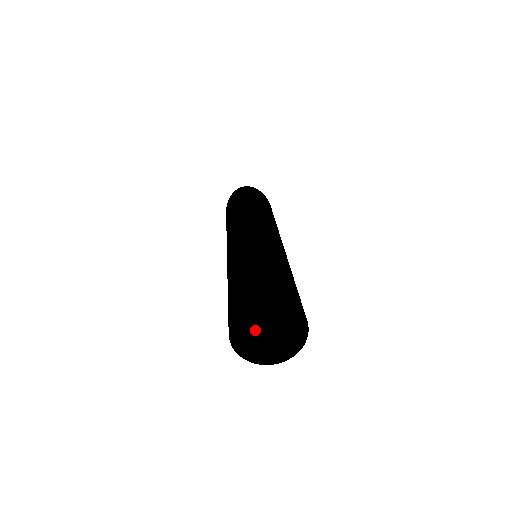
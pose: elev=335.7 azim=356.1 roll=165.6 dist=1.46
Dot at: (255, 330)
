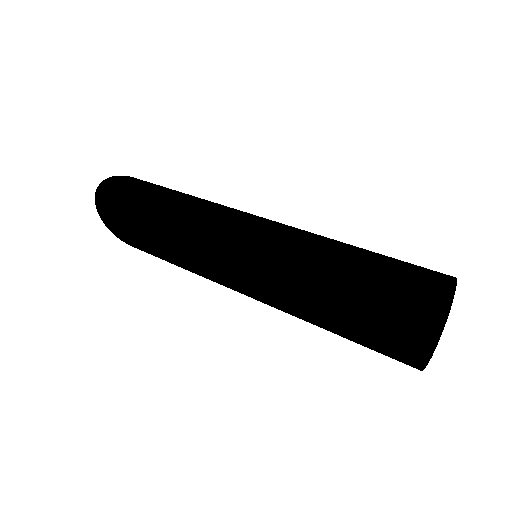
Dot at: occluded
